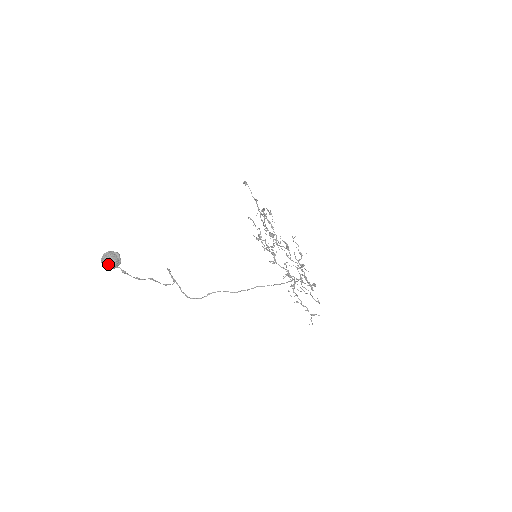
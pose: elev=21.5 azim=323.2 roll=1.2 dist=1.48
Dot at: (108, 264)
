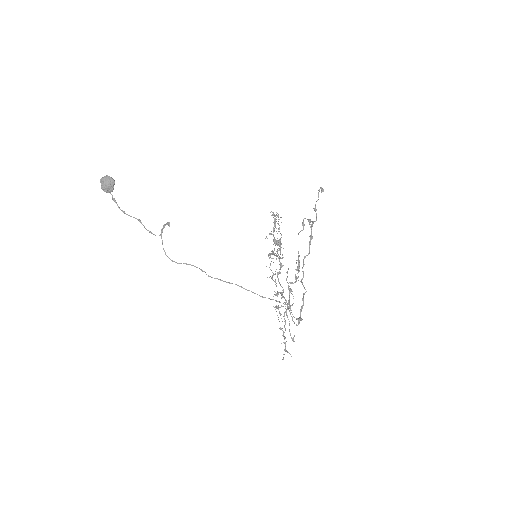
Dot at: (102, 185)
